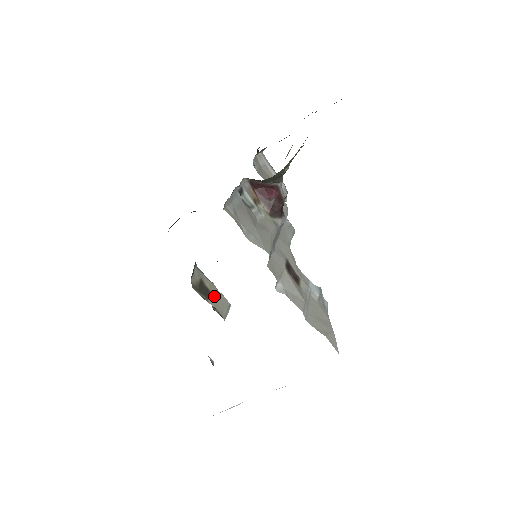
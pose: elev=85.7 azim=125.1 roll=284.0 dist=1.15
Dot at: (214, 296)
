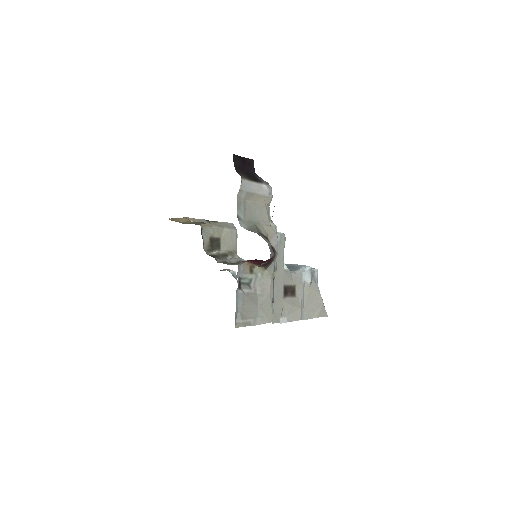
Dot at: (223, 239)
